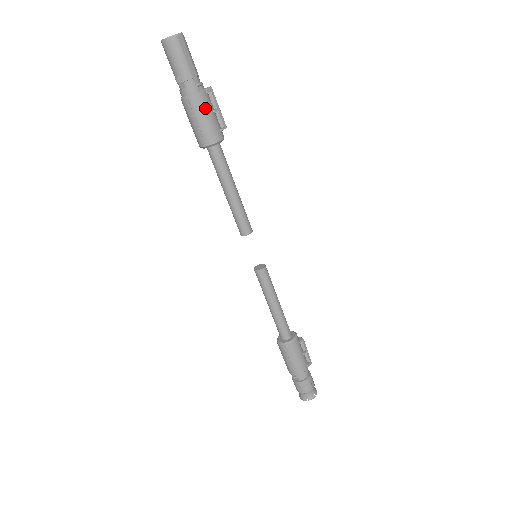
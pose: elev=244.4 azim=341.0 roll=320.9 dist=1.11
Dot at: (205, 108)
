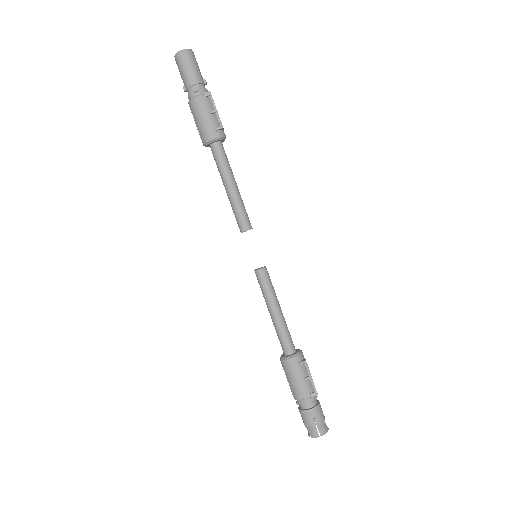
Dot at: (200, 110)
